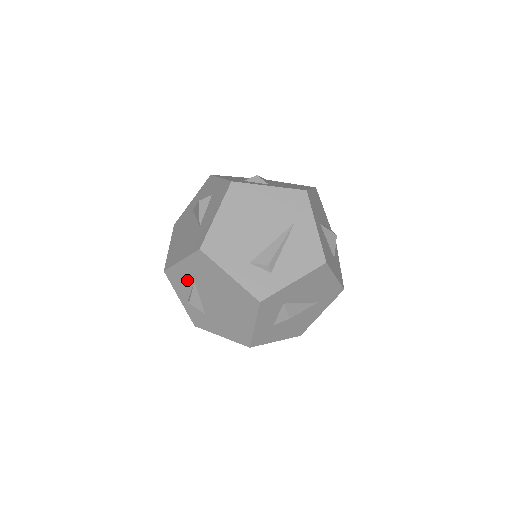
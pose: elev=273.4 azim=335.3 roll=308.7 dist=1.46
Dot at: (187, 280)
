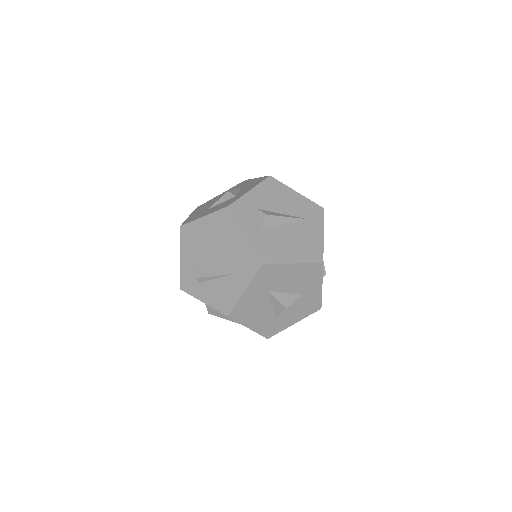
Dot at: occluded
